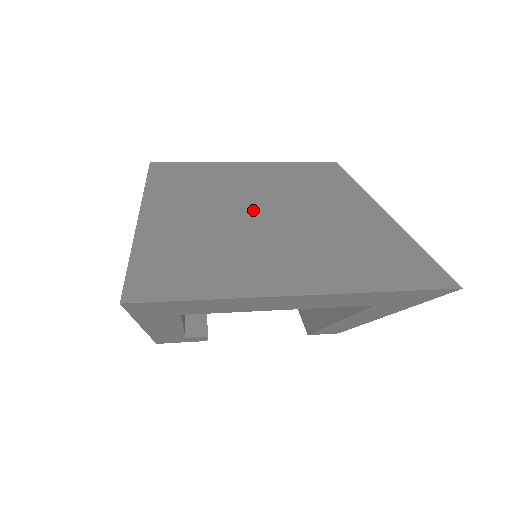
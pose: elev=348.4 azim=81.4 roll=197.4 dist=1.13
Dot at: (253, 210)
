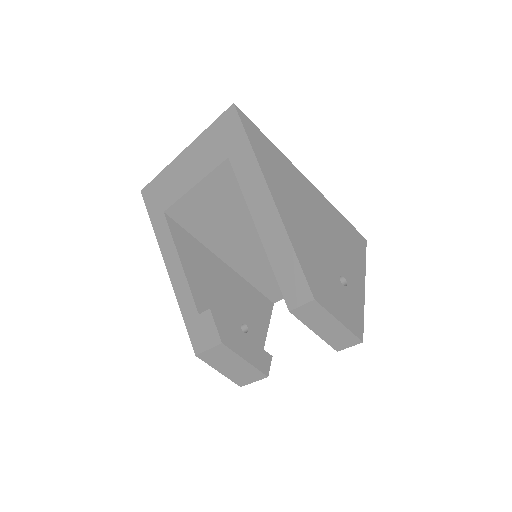
Dot at: occluded
